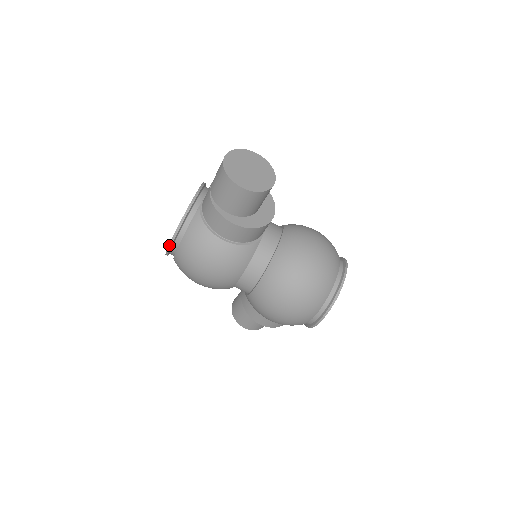
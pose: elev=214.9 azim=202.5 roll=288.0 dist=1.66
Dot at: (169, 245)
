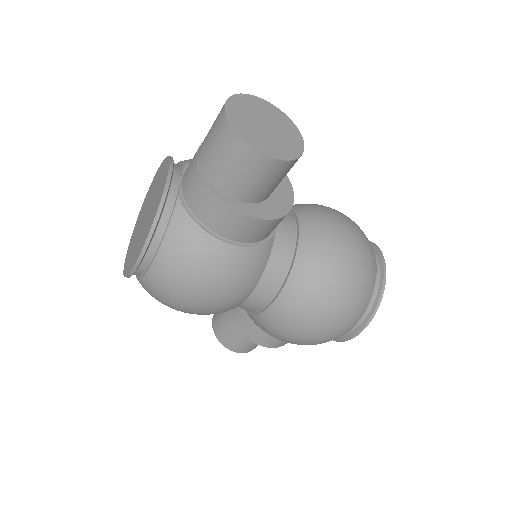
Dot at: (136, 263)
